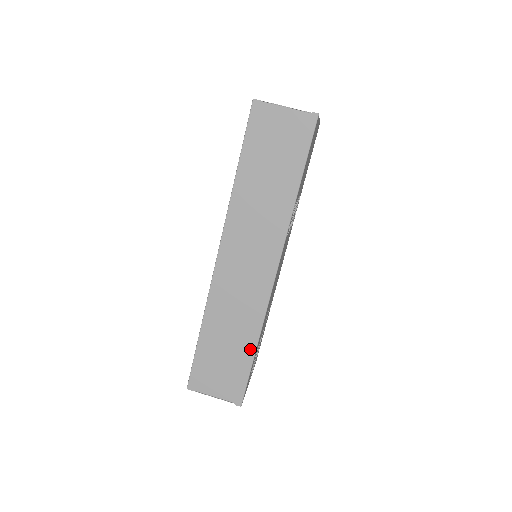
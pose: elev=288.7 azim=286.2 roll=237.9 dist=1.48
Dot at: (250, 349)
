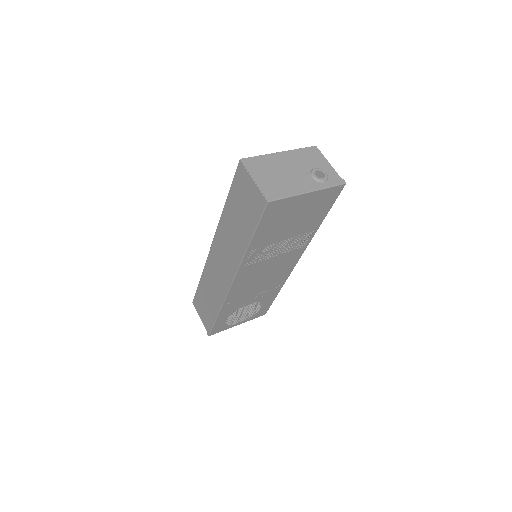
Dot at: (216, 312)
